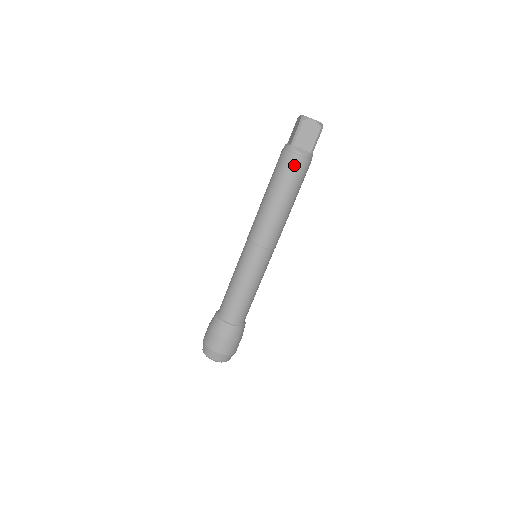
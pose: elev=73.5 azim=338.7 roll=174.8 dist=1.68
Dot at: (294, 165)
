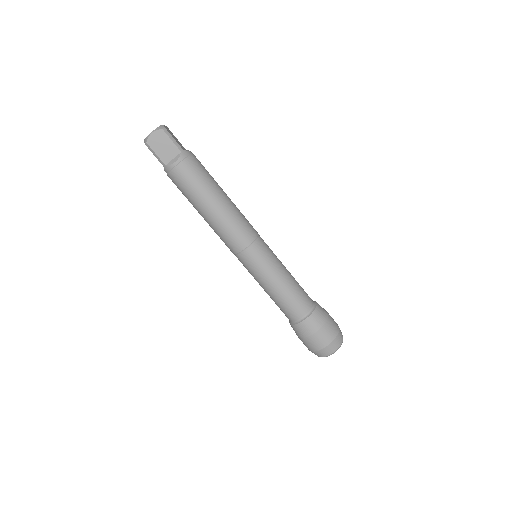
Dot at: (183, 175)
